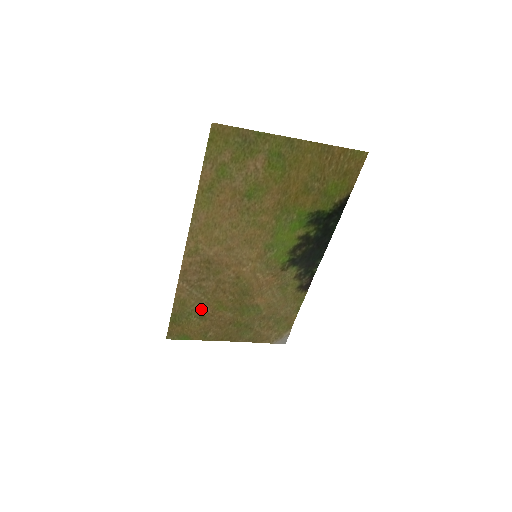
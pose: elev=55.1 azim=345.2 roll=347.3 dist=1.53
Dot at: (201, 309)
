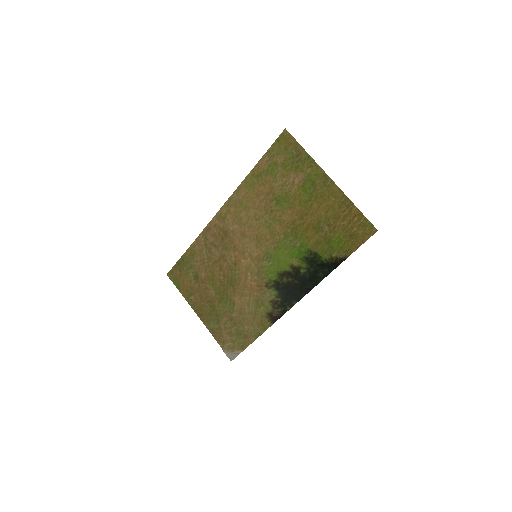
Dot at: (200, 270)
